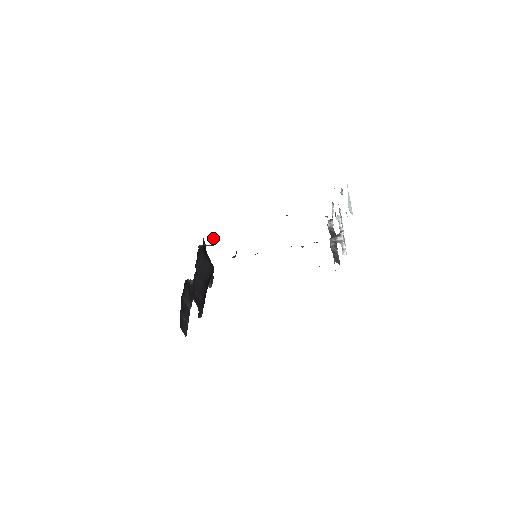
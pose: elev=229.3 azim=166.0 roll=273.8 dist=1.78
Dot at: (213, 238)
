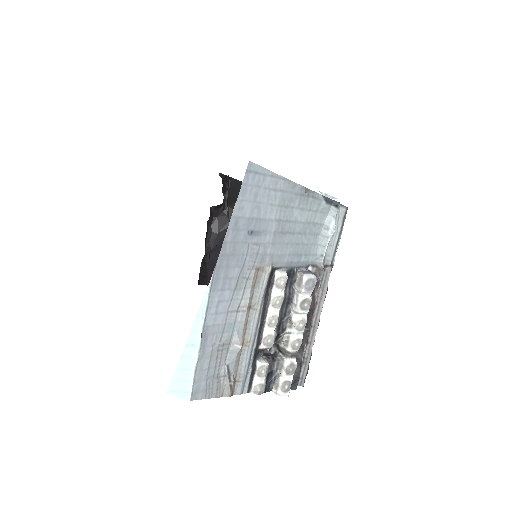
Dot at: (226, 194)
